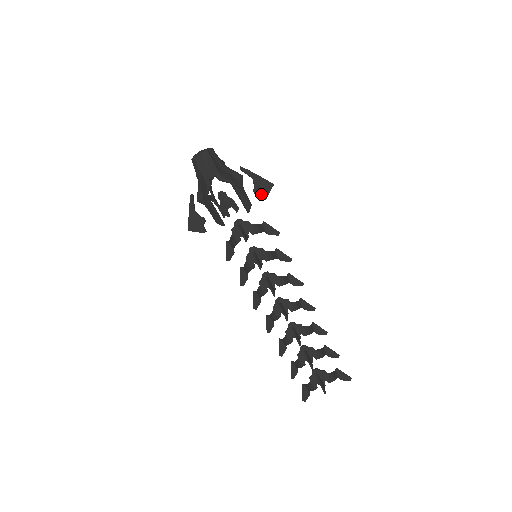
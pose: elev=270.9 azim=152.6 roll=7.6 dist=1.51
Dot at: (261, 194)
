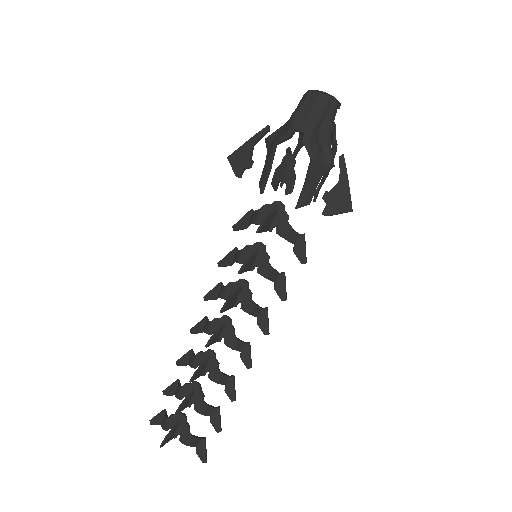
Dot at: (328, 205)
